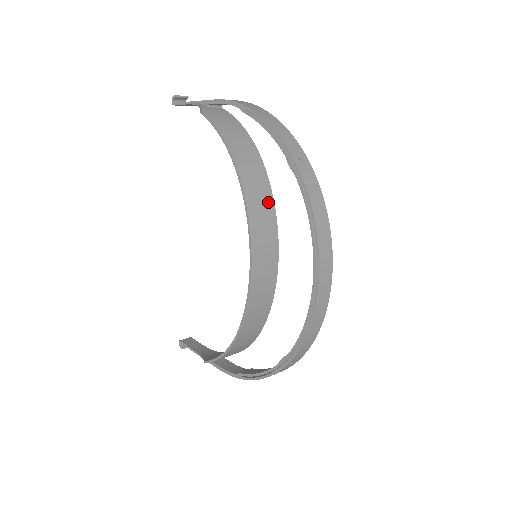
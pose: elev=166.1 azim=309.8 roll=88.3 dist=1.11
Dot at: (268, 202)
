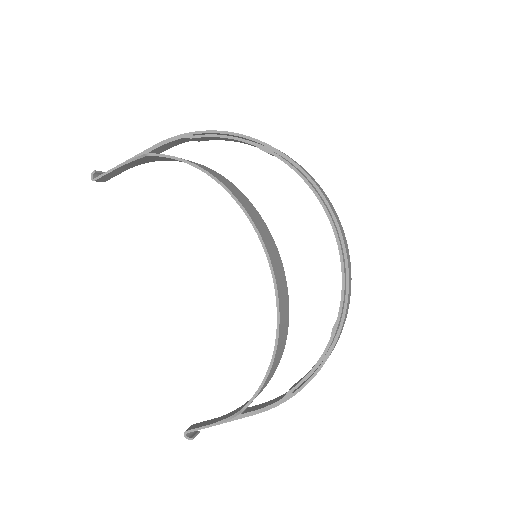
Dot at: (247, 201)
